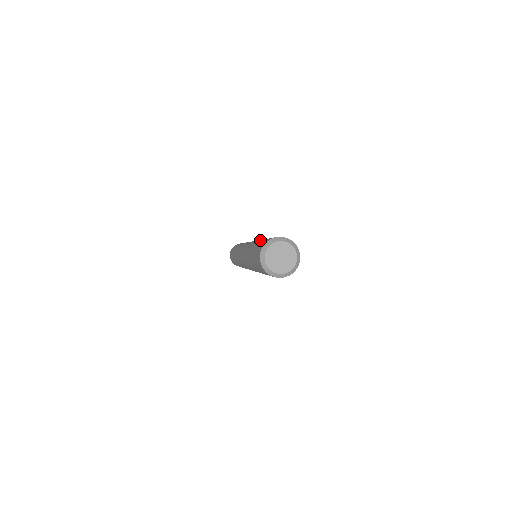
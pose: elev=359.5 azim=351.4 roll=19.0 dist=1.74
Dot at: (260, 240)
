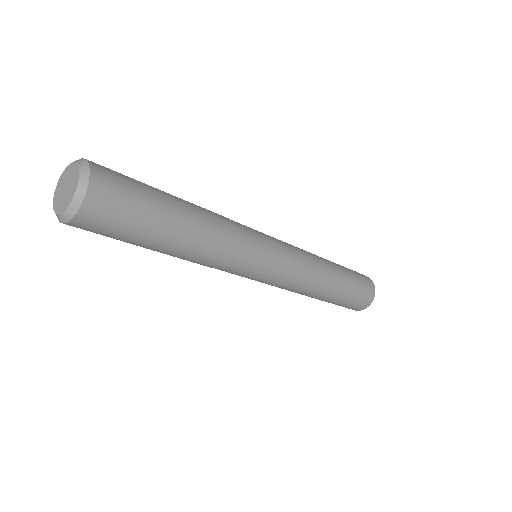
Dot at: occluded
